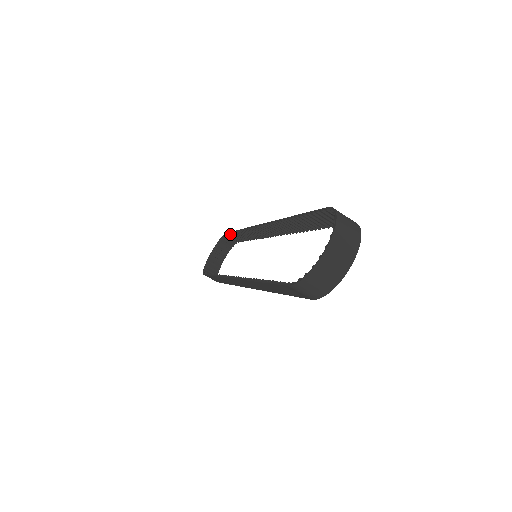
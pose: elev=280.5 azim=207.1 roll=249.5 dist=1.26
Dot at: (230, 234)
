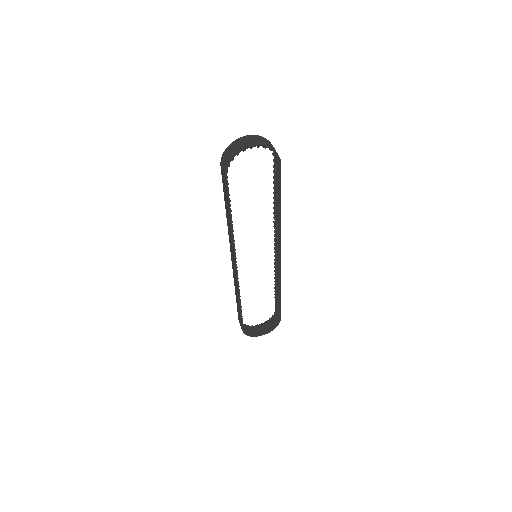
Dot at: (275, 302)
